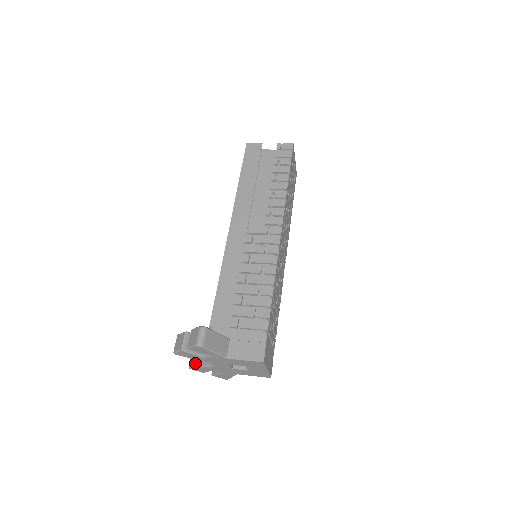
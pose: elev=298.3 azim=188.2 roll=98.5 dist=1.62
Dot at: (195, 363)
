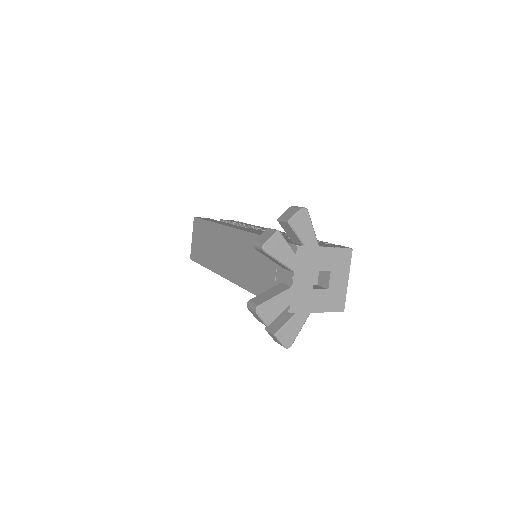
Dot at: (264, 299)
